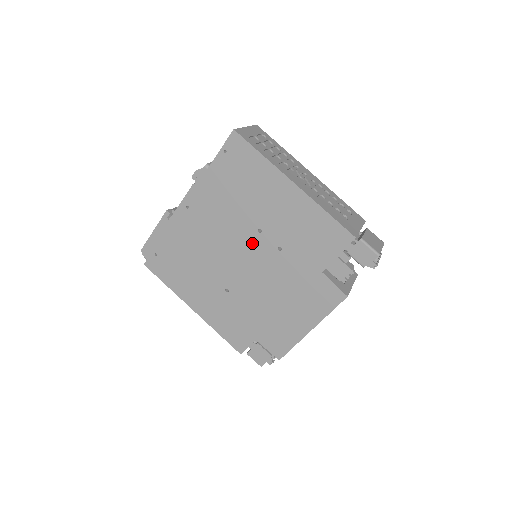
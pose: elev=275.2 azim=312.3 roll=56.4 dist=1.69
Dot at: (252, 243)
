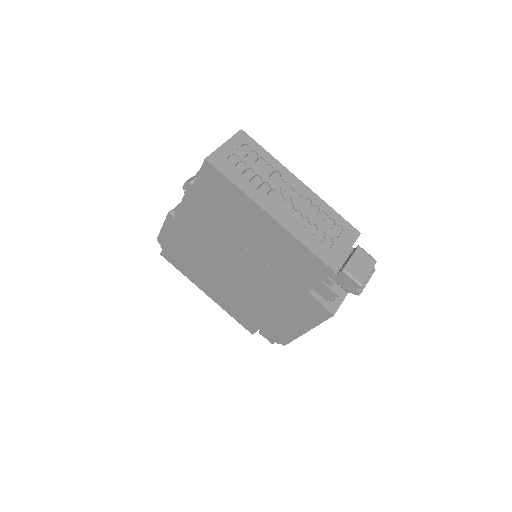
Dot at: (243, 257)
